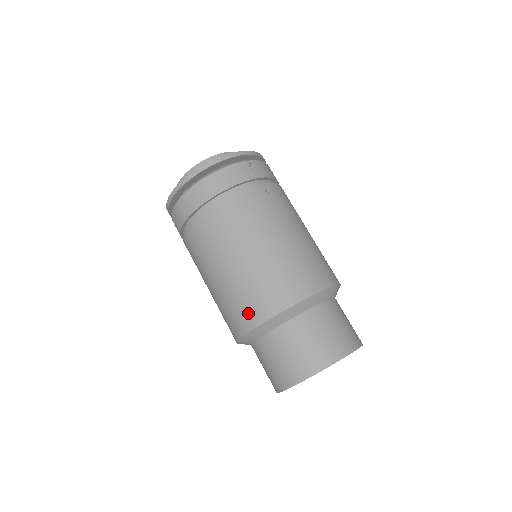
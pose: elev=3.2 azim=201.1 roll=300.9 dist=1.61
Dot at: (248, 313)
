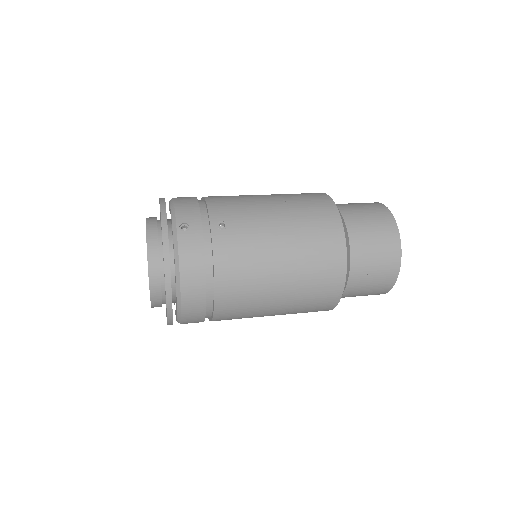
Dot at: (326, 299)
